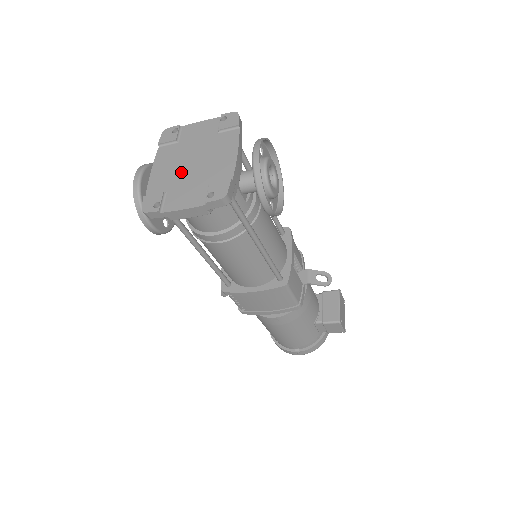
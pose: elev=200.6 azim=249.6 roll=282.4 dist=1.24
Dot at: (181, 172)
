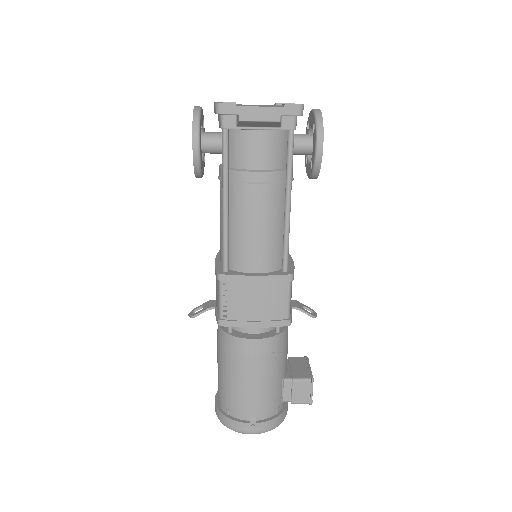
Dot at: (248, 105)
